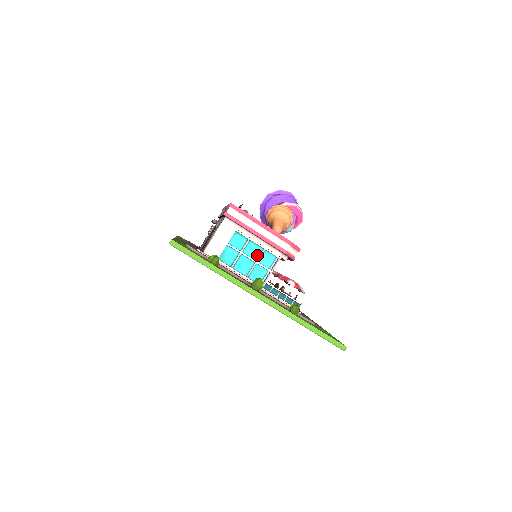
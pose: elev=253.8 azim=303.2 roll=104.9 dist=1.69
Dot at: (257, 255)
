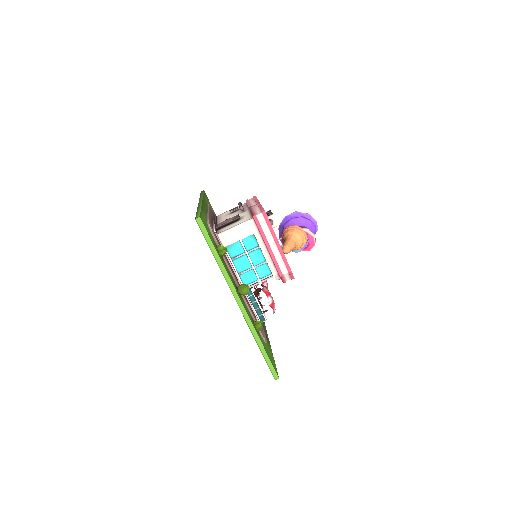
Dot at: (258, 262)
